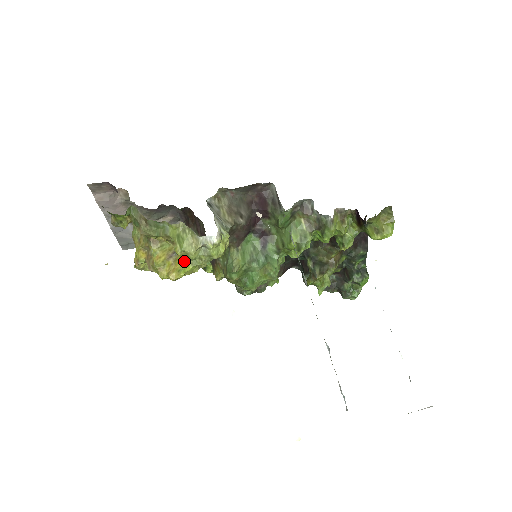
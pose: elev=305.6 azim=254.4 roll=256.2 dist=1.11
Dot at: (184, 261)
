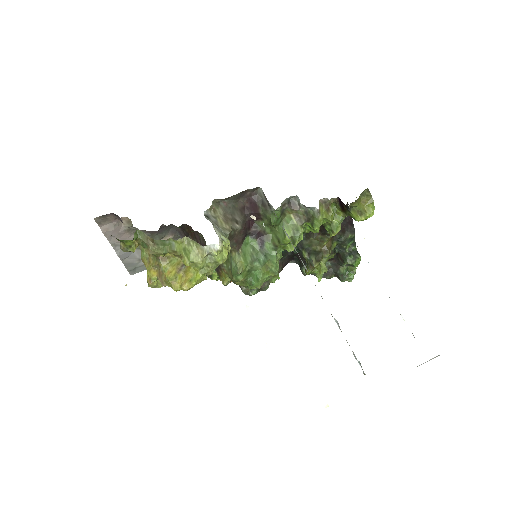
Dot at: (193, 271)
